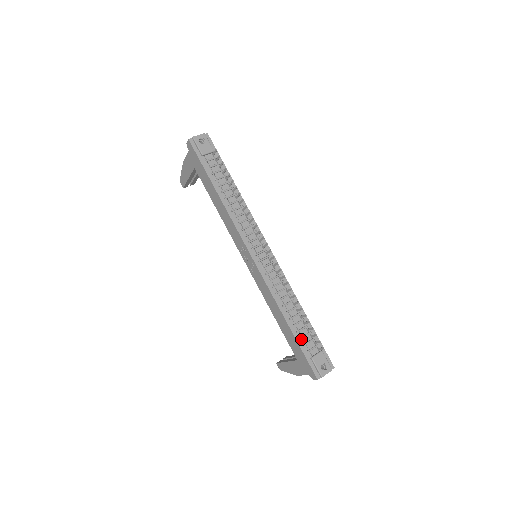
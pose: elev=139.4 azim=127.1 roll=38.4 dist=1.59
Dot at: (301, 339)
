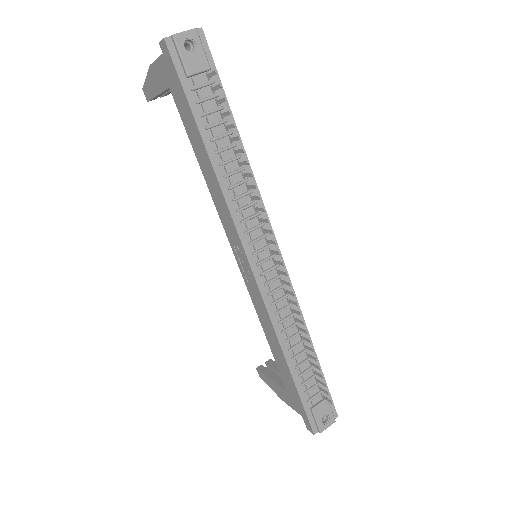
Dot at: (302, 385)
